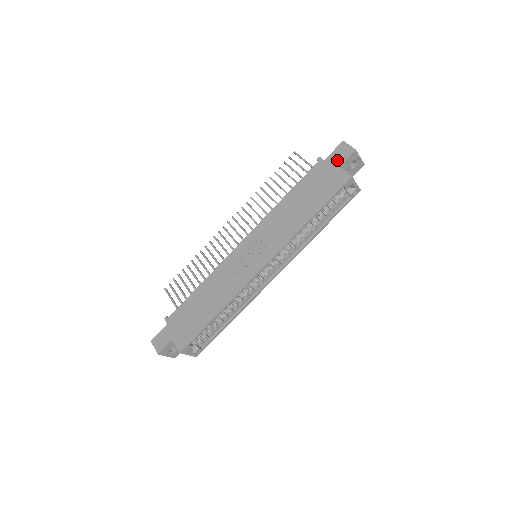
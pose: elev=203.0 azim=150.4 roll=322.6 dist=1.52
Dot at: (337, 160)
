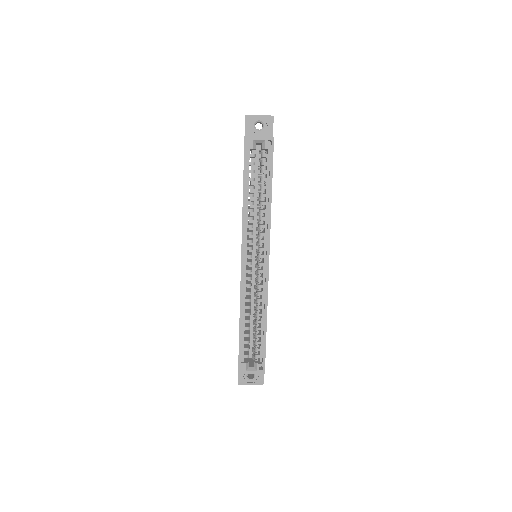
Dot at: occluded
